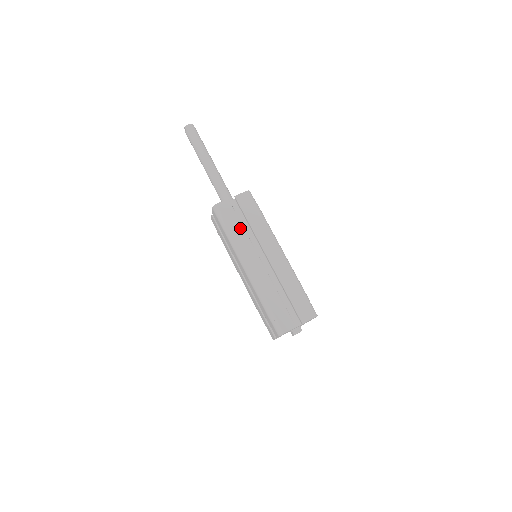
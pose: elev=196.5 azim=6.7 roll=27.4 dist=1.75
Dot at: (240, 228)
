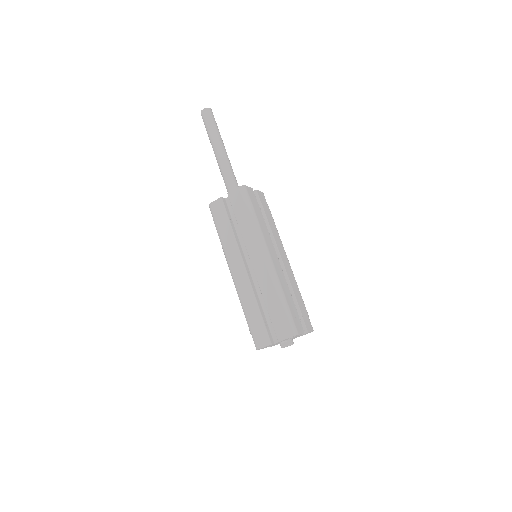
Dot at: (262, 219)
